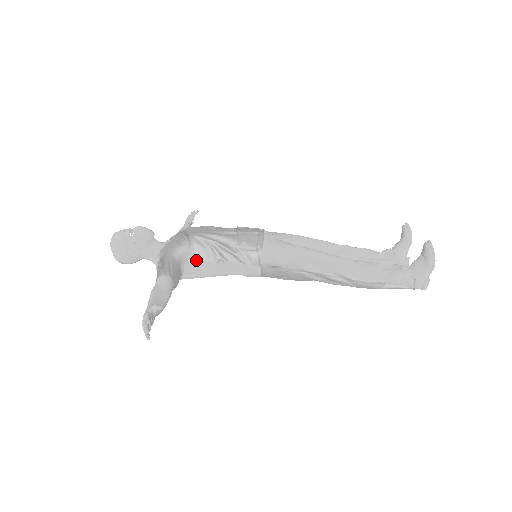
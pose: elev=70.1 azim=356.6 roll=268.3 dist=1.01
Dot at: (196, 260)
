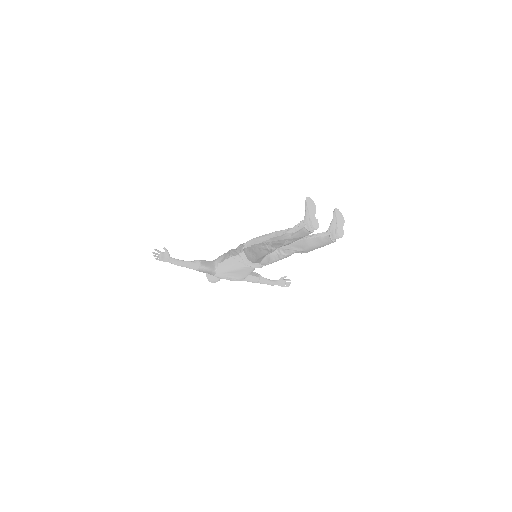
Dot at: (223, 261)
